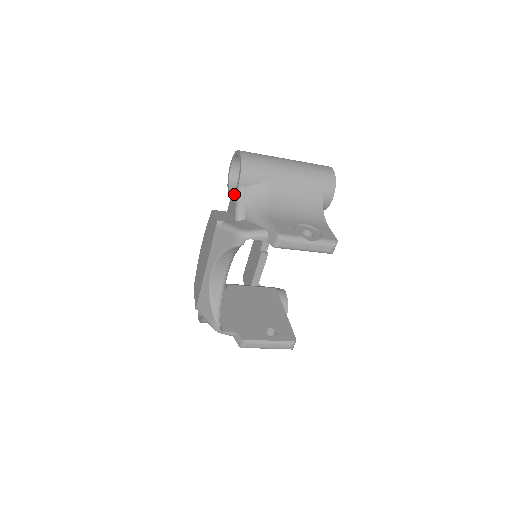
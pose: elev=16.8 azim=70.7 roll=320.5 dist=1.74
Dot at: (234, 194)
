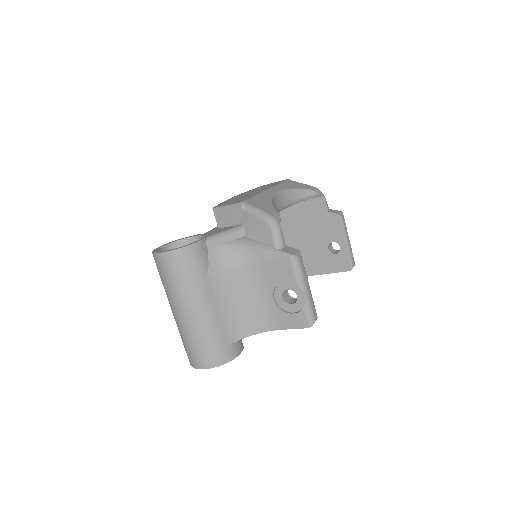
Dot at: occluded
